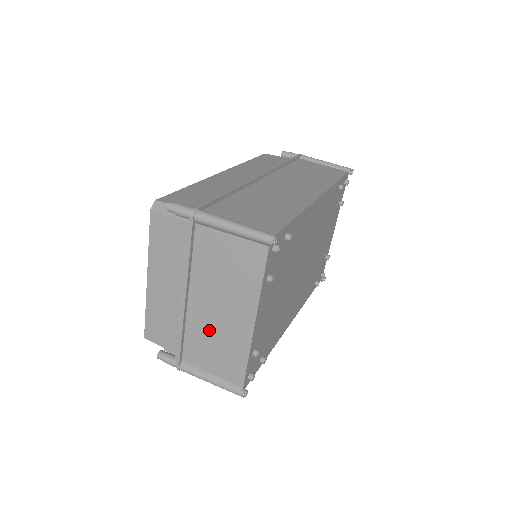
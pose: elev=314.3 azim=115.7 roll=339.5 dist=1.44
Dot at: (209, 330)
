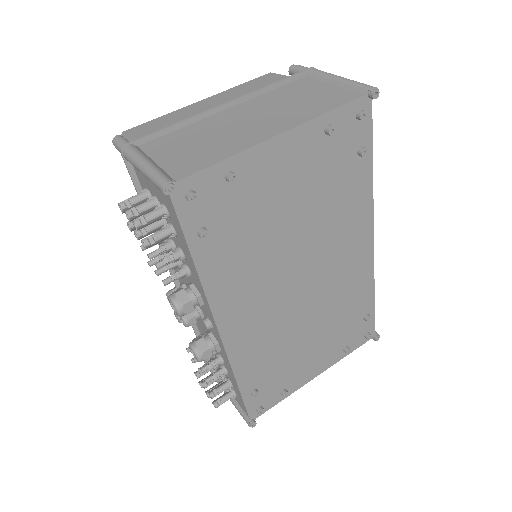
Dot at: (214, 131)
